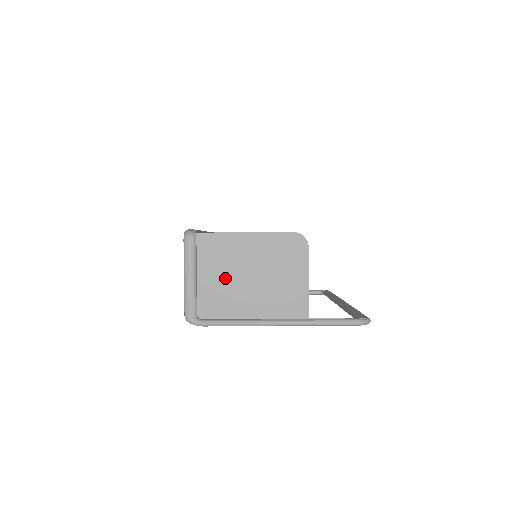
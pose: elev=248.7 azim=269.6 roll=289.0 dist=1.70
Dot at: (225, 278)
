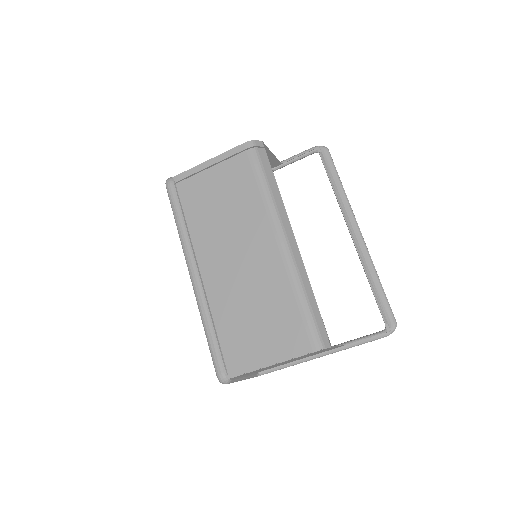
Dot at: occluded
